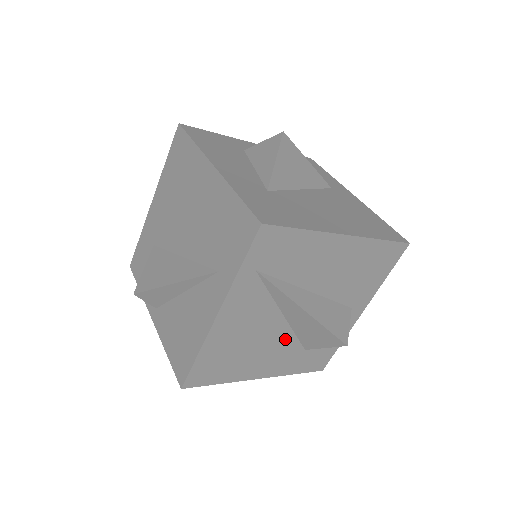
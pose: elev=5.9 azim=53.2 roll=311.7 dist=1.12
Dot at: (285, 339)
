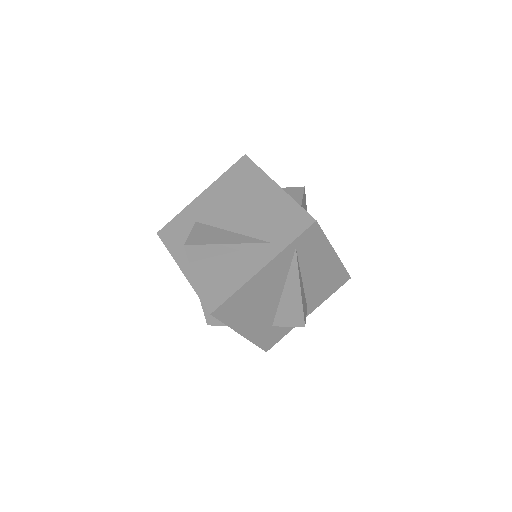
Dot at: (271, 310)
